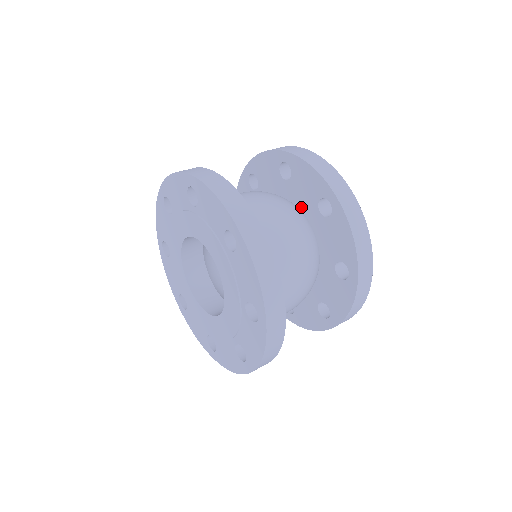
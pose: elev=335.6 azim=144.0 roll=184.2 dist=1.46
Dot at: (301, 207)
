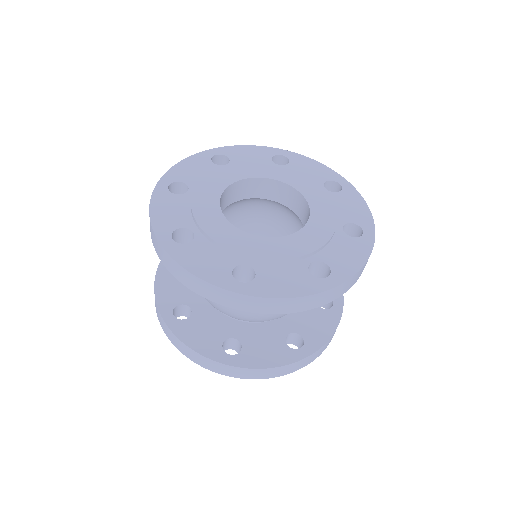
Dot at: occluded
